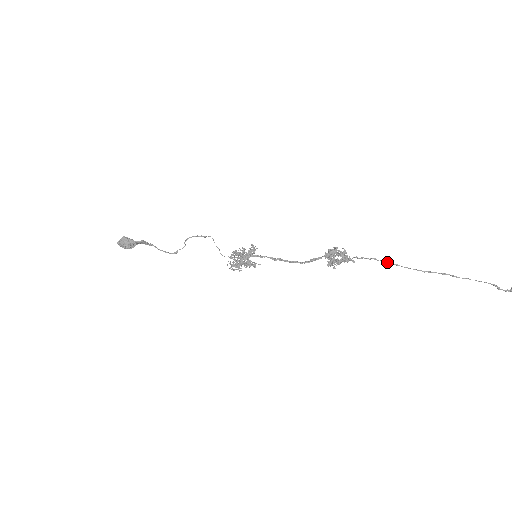
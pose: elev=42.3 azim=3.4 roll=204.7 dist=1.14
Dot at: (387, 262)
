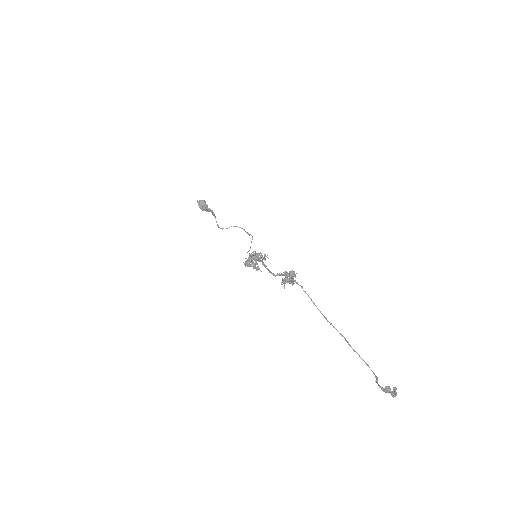
Dot at: occluded
